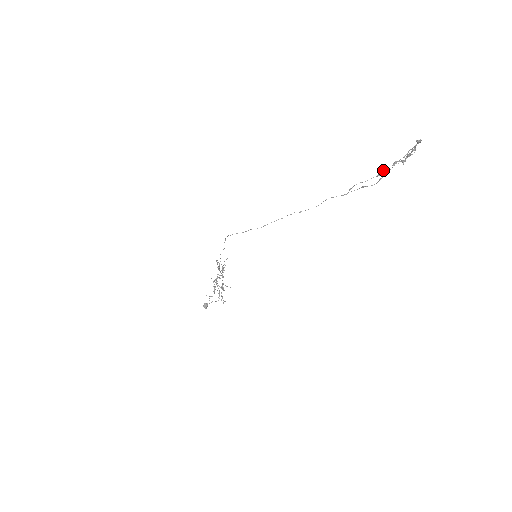
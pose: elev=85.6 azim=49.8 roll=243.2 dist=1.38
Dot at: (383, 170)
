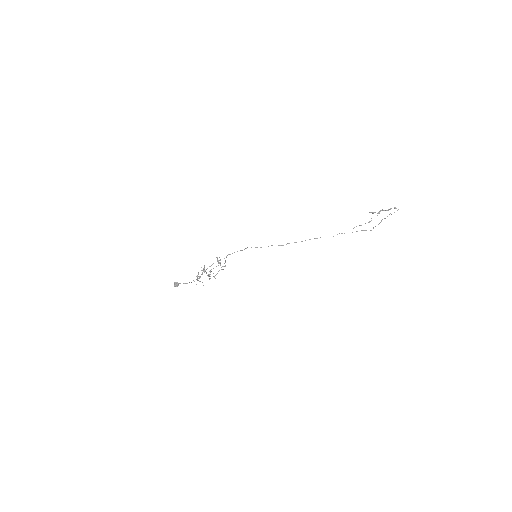
Dot at: occluded
